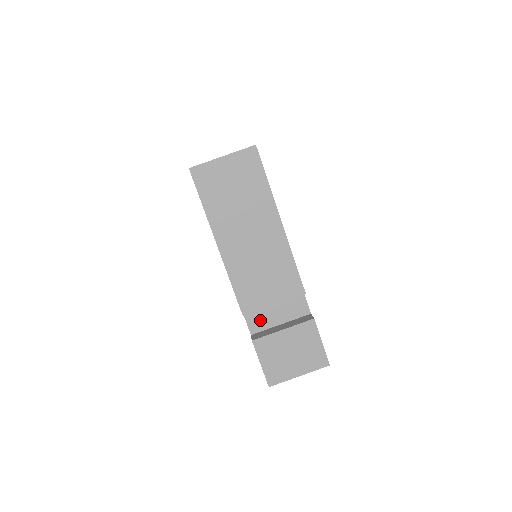
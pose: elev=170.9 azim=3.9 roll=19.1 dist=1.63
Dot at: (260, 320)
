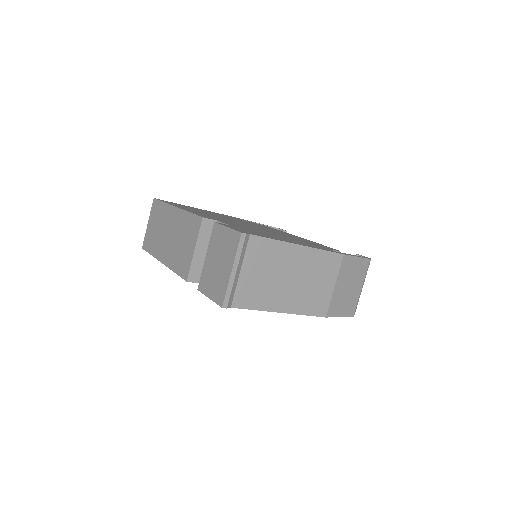
Dot at: occluded
